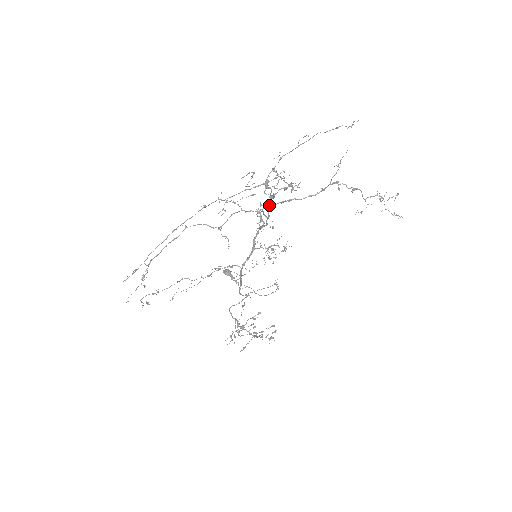
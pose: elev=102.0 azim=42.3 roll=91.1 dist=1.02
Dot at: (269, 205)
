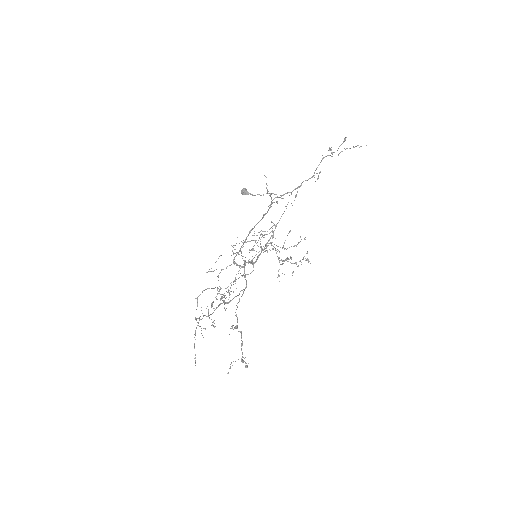
Dot at: occluded
